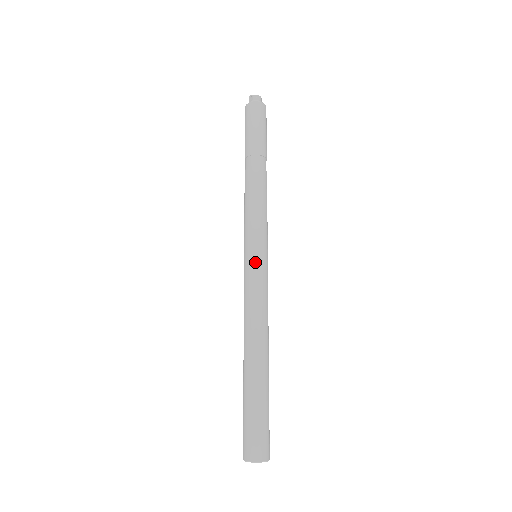
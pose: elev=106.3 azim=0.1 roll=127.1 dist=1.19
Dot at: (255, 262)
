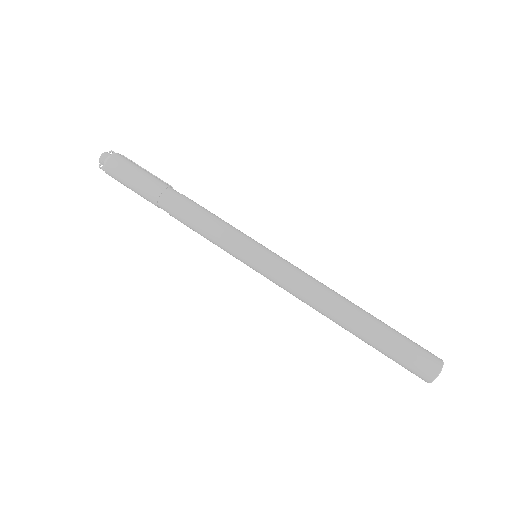
Dot at: (258, 269)
